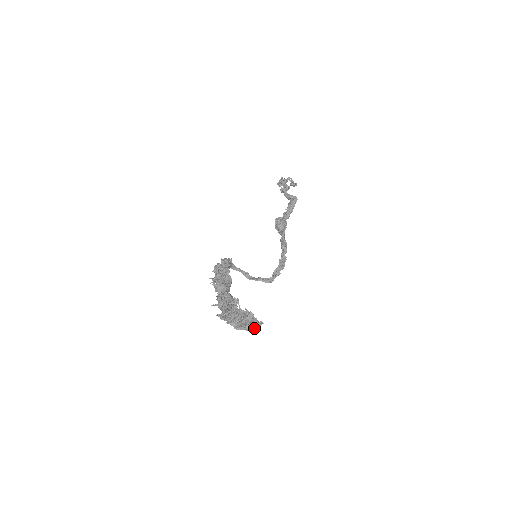
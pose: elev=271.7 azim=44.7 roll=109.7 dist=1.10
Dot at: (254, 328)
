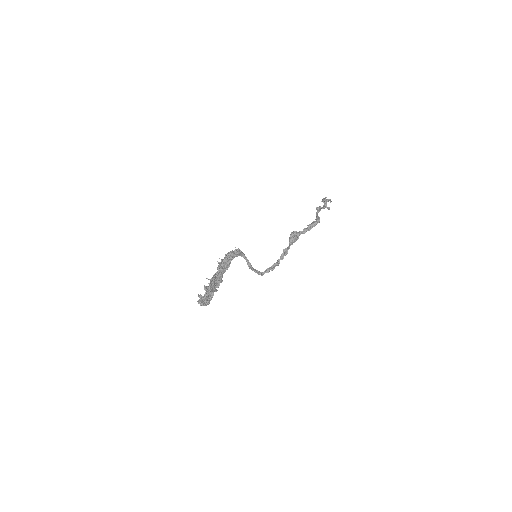
Dot at: occluded
